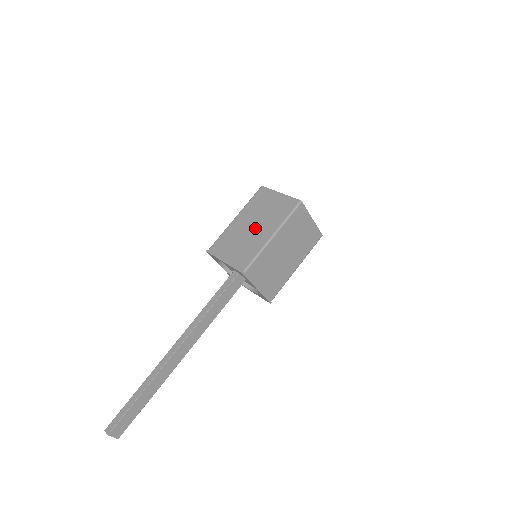
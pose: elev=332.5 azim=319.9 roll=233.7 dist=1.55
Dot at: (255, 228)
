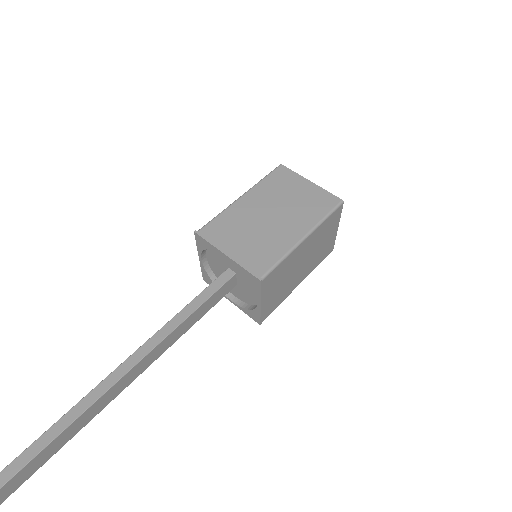
Dot at: (276, 219)
